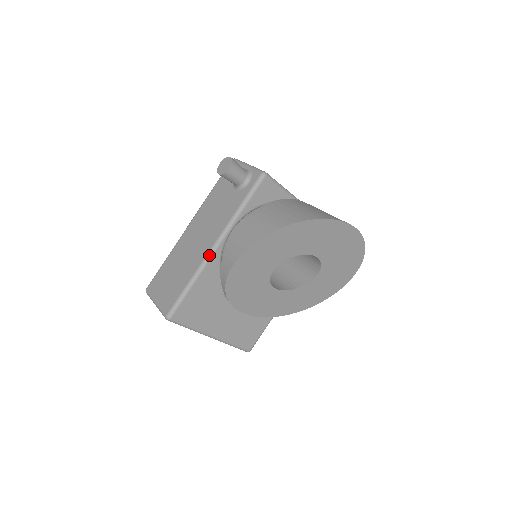
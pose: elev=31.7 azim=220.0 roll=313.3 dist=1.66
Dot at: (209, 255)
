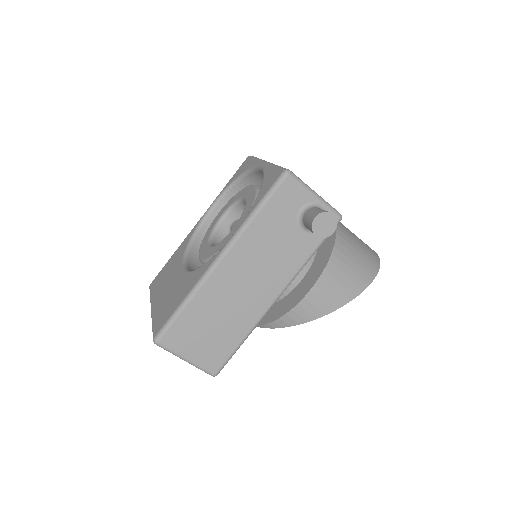
Dot at: occluded
